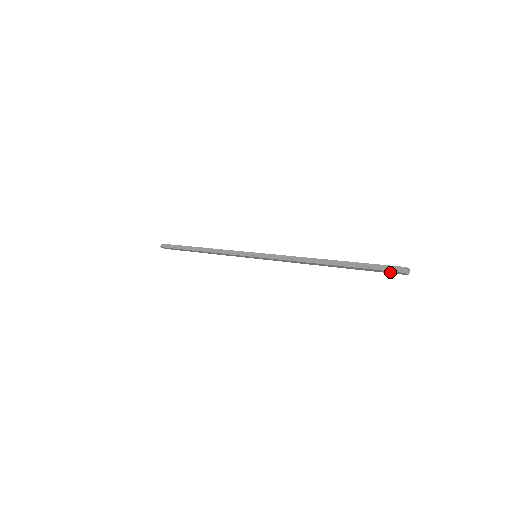
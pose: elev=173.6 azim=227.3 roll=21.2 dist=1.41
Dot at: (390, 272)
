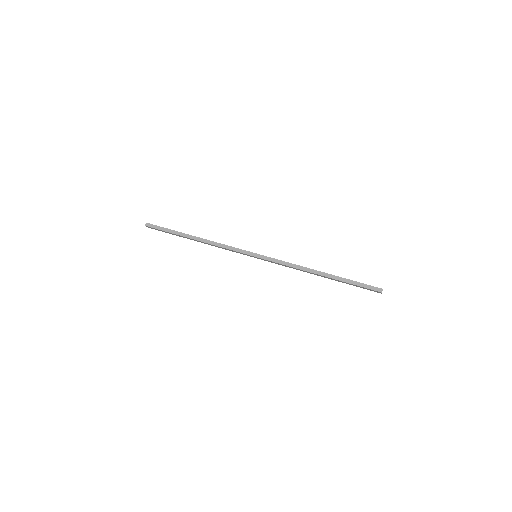
Dot at: (370, 290)
